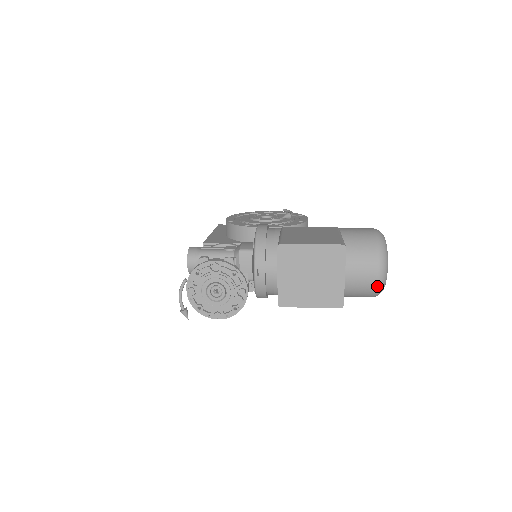
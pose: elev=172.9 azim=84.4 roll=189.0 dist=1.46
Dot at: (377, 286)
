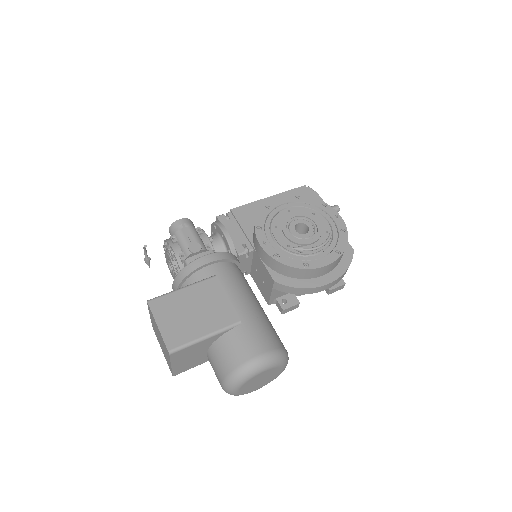
Dot at: occluded
